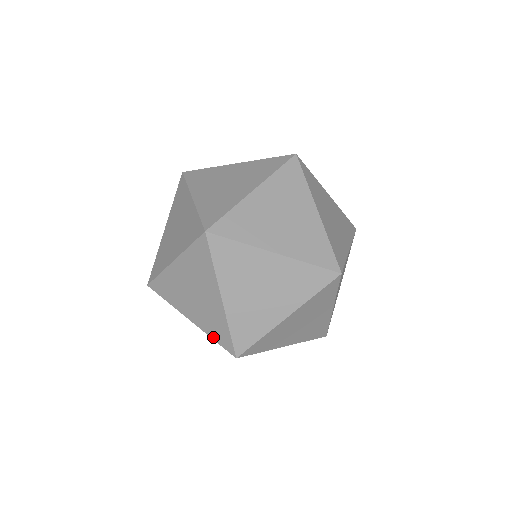
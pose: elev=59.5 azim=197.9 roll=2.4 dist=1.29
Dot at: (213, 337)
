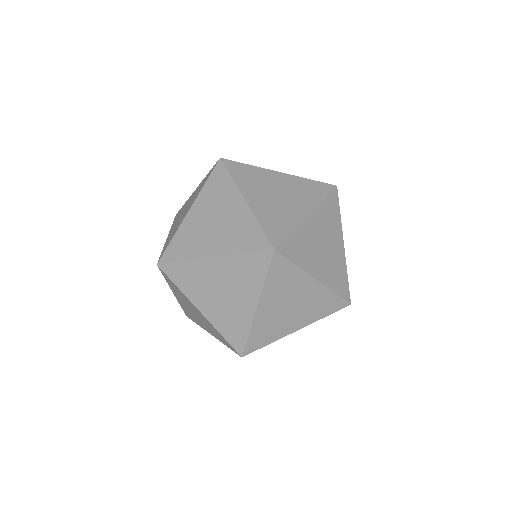
Dot at: occluded
